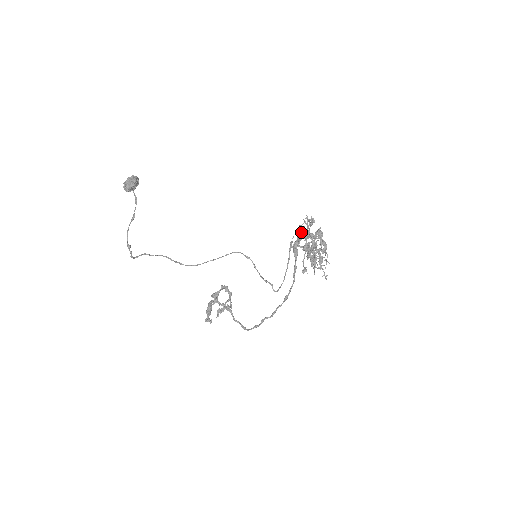
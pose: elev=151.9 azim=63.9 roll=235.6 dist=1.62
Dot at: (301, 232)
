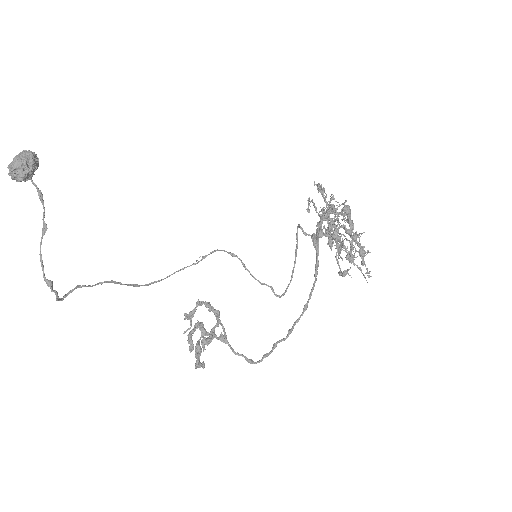
Dot at: (329, 214)
